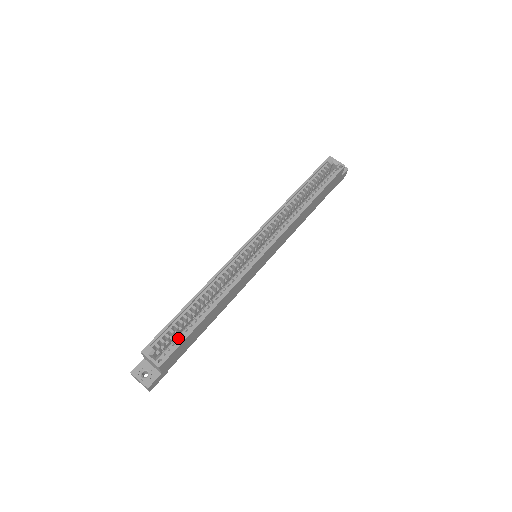
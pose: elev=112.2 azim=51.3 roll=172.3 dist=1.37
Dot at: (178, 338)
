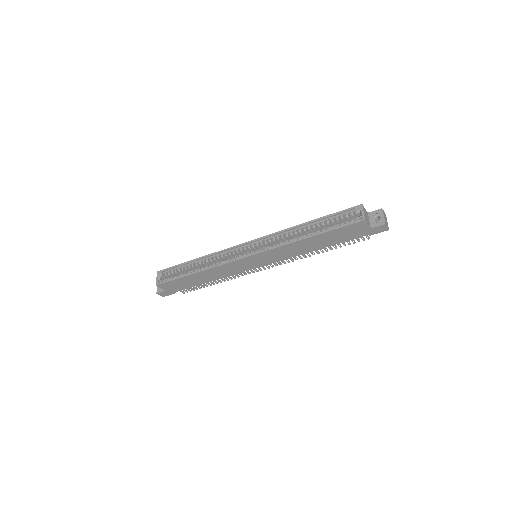
Dot at: (174, 277)
